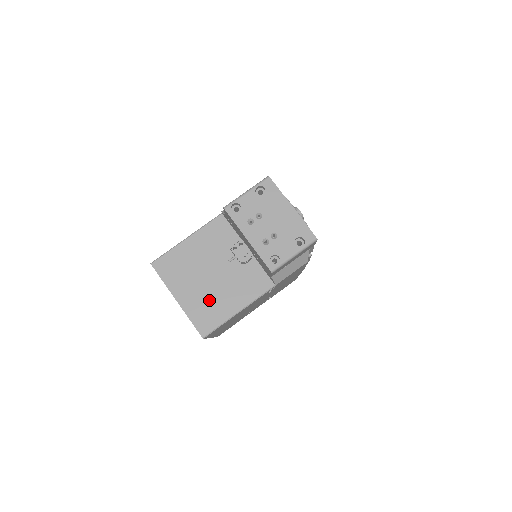
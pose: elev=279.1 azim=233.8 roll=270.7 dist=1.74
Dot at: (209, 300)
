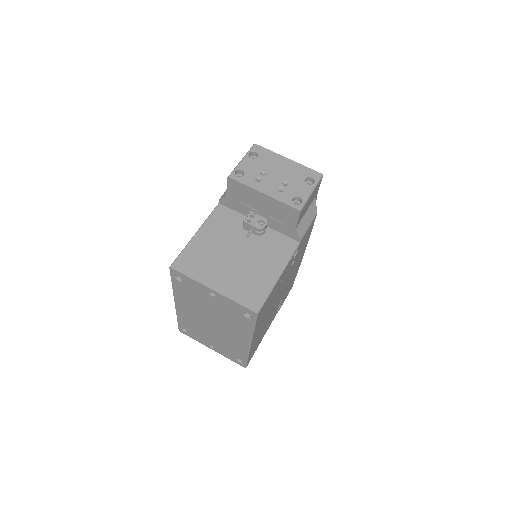
Dot at: (245, 277)
